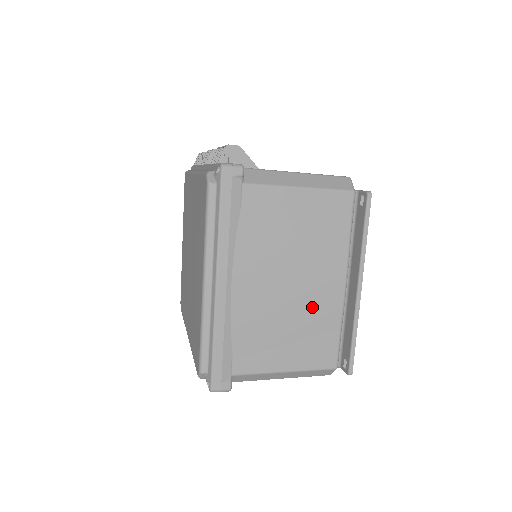
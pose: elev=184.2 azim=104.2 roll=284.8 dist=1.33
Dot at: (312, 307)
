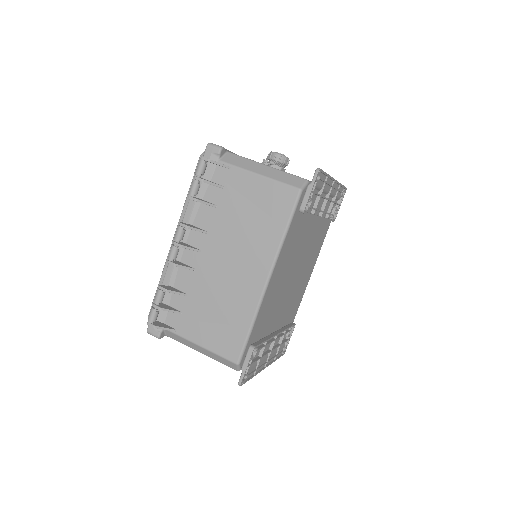
Dot at: occluded
